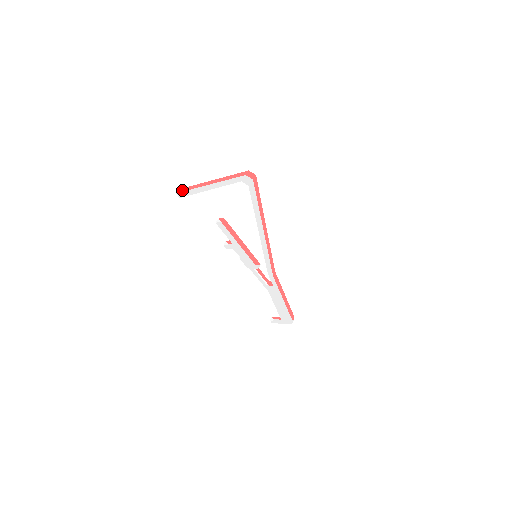
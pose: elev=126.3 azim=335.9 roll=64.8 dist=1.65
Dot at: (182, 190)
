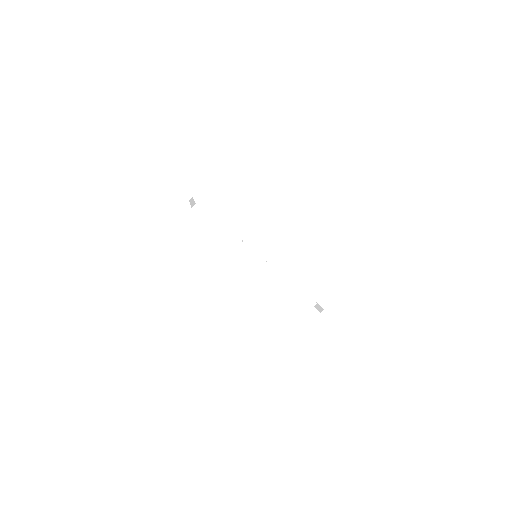
Dot at: occluded
